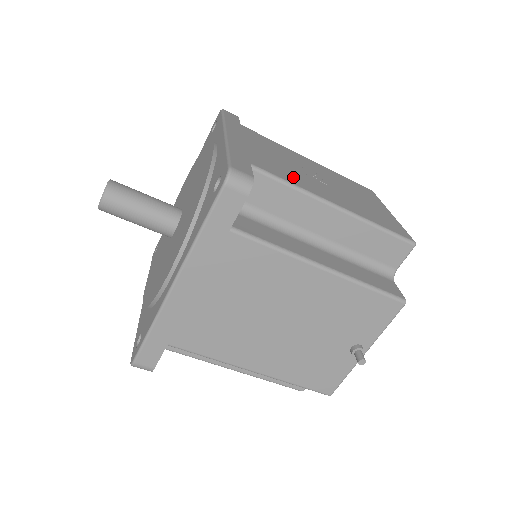
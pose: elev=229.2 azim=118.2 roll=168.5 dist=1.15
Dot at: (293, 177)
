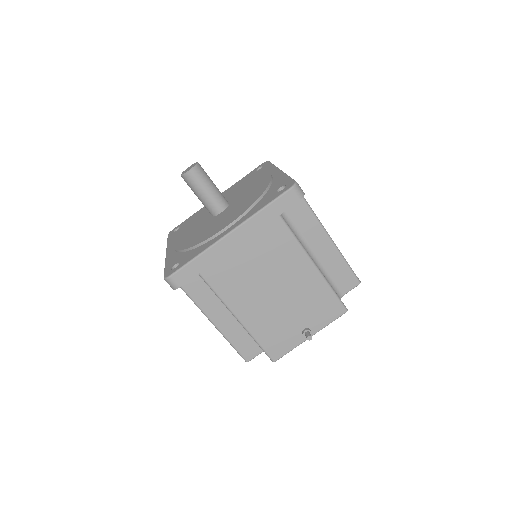
Dot at: occluded
